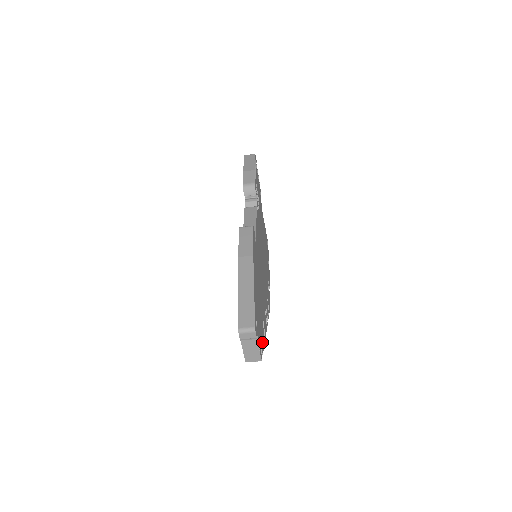
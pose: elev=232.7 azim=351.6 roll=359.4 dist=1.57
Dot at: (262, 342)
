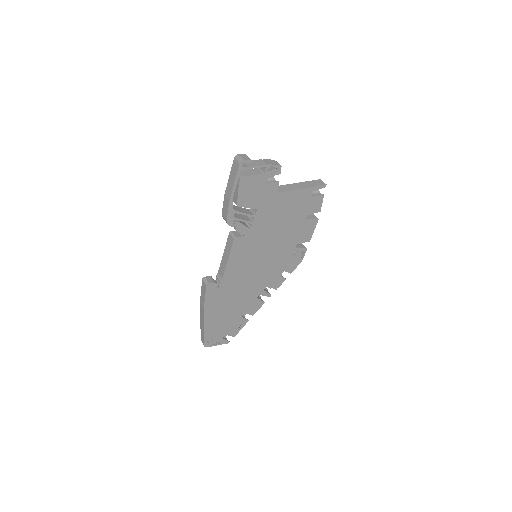
Dot at: (235, 331)
